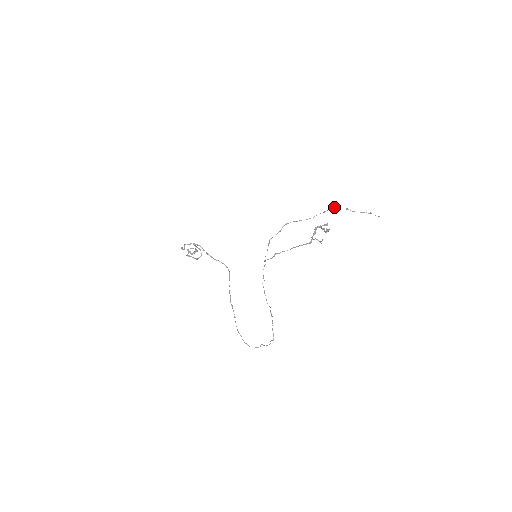
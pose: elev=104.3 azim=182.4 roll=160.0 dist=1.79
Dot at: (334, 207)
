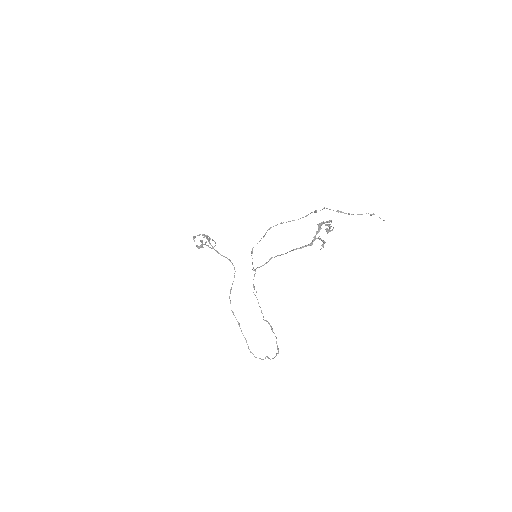
Dot at: occluded
